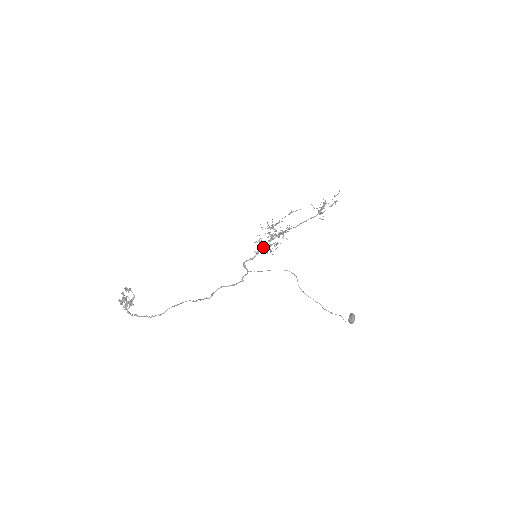
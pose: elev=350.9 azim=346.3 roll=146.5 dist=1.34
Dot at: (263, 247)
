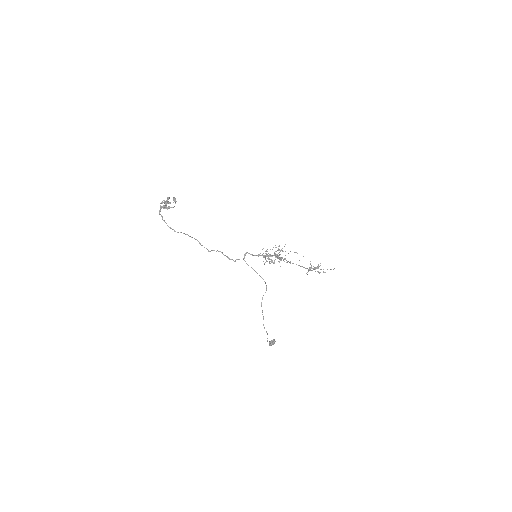
Dot at: (265, 256)
